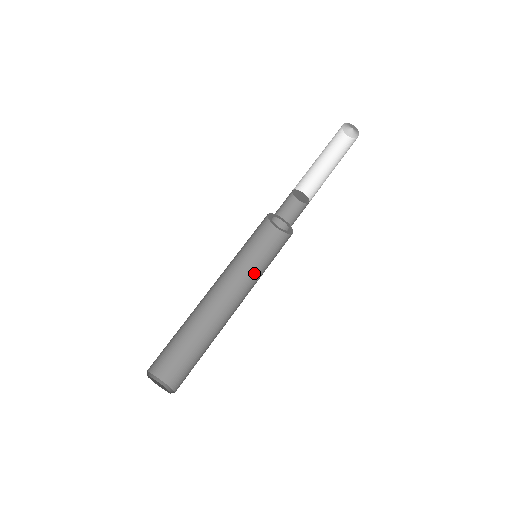
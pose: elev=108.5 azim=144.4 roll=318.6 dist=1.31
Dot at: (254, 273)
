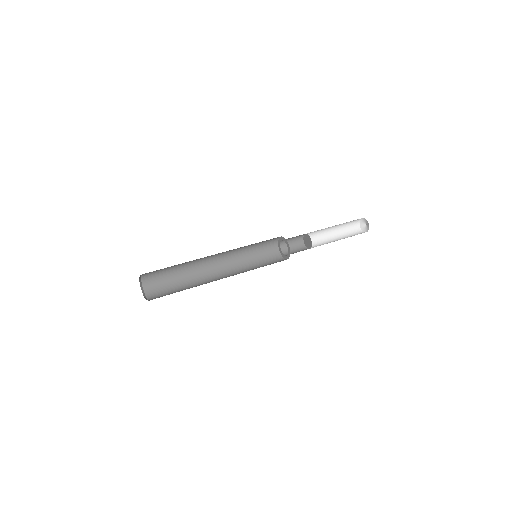
Dot at: (247, 267)
